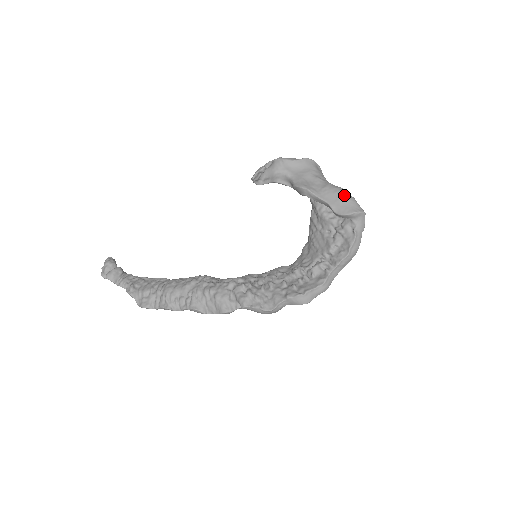
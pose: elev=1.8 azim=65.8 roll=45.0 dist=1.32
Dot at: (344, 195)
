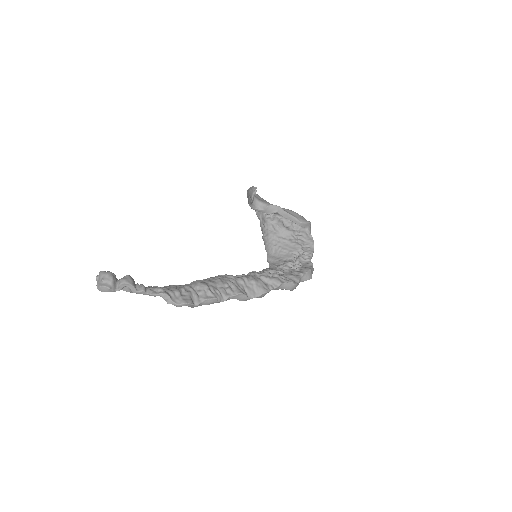
Dot at: occluded
